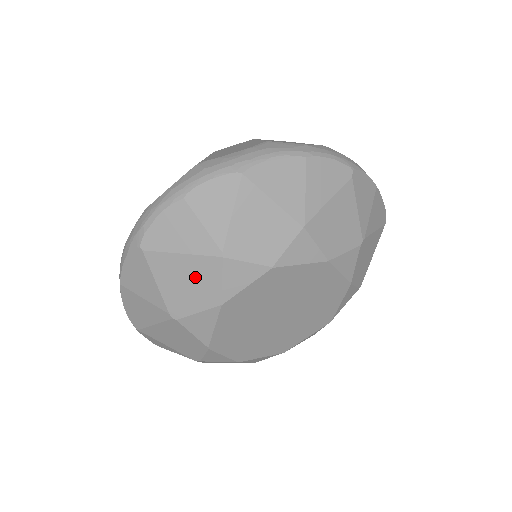
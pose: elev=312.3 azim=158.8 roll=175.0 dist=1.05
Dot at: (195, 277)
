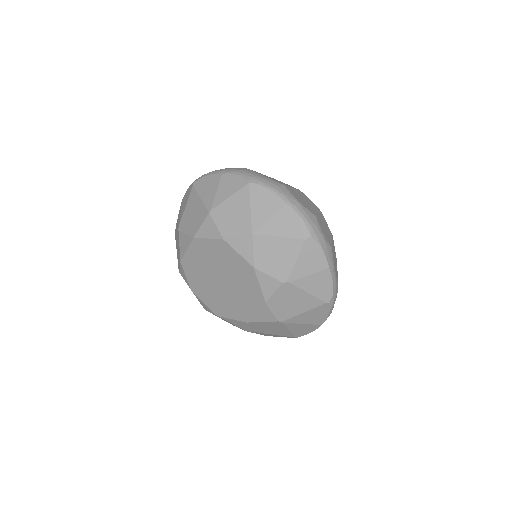
Dot at: (196, 214)
